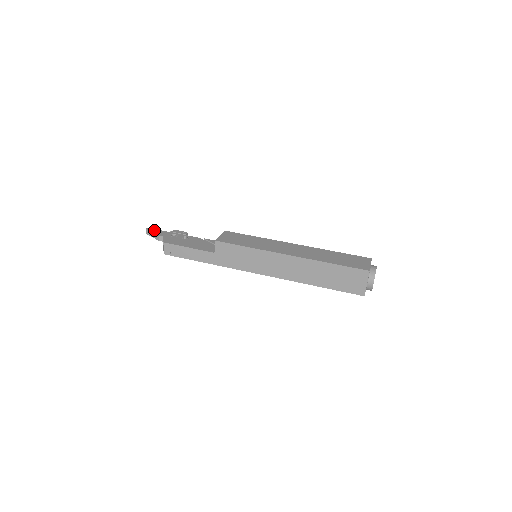
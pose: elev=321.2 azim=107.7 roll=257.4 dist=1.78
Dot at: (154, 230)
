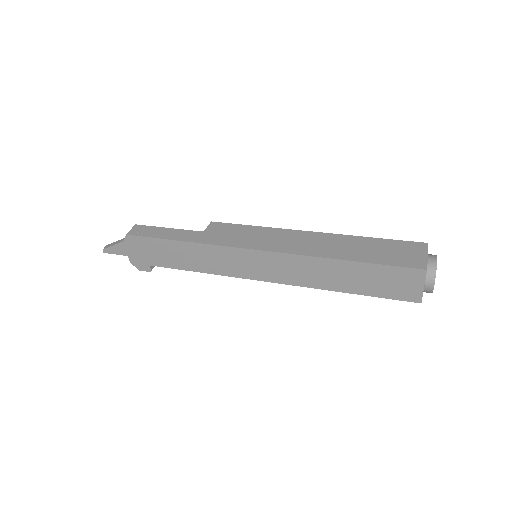
Dot at: occluded
